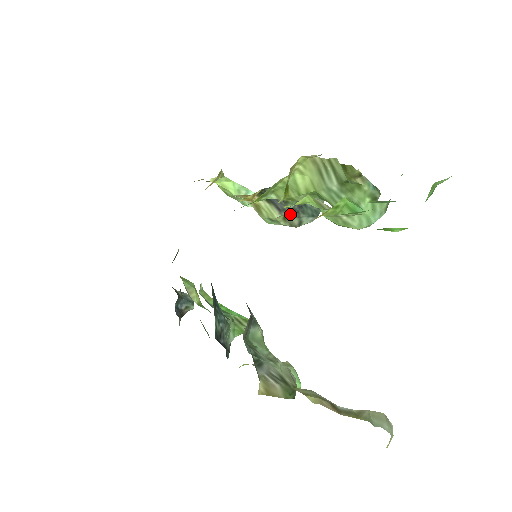
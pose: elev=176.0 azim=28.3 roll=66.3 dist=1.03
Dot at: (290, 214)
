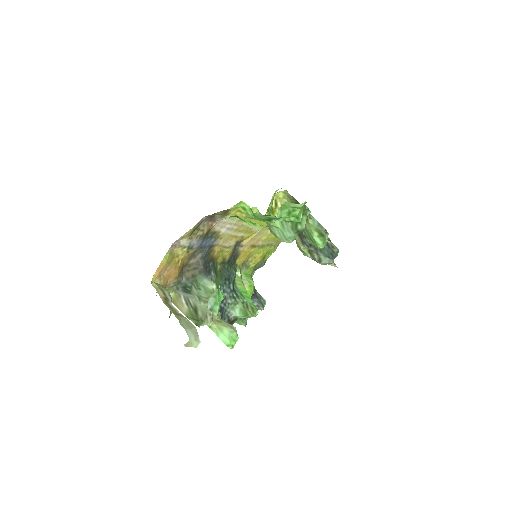
Dot at: (310, 248)
